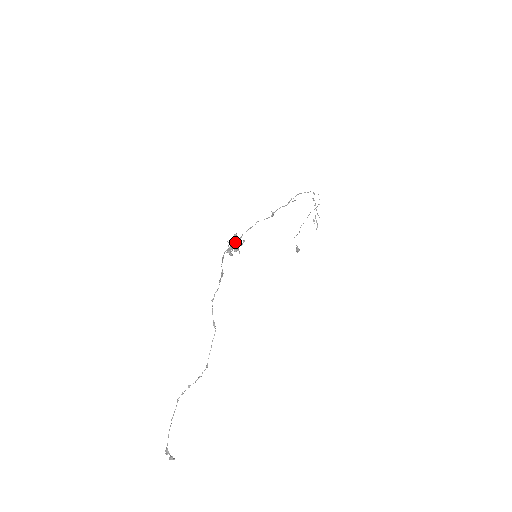
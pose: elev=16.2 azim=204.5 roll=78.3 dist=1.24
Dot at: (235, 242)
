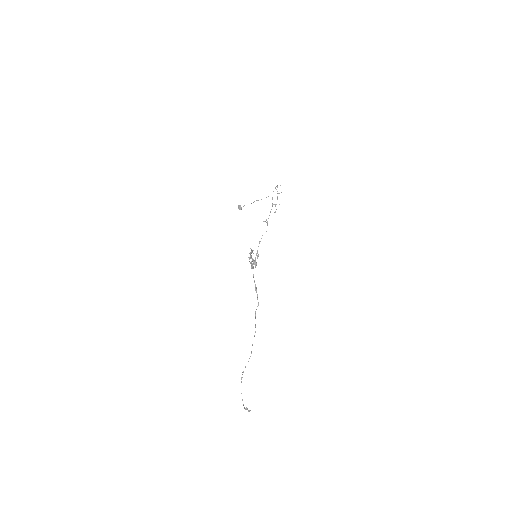
Dot at: (255, 258)
